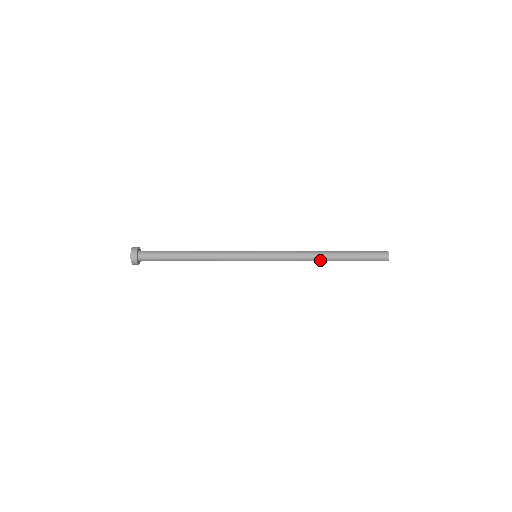
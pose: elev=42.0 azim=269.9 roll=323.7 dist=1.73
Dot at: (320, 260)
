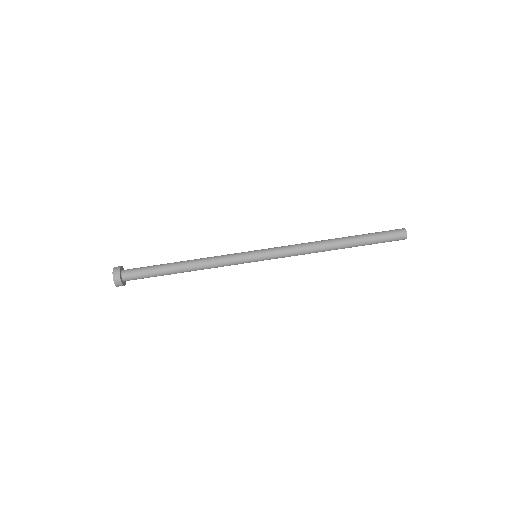
Dot at: (329, 245)
